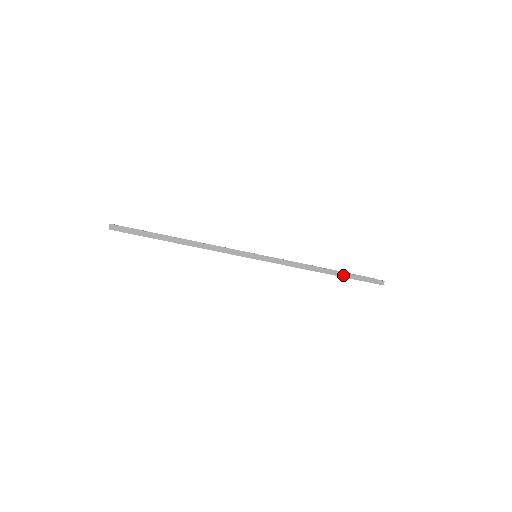
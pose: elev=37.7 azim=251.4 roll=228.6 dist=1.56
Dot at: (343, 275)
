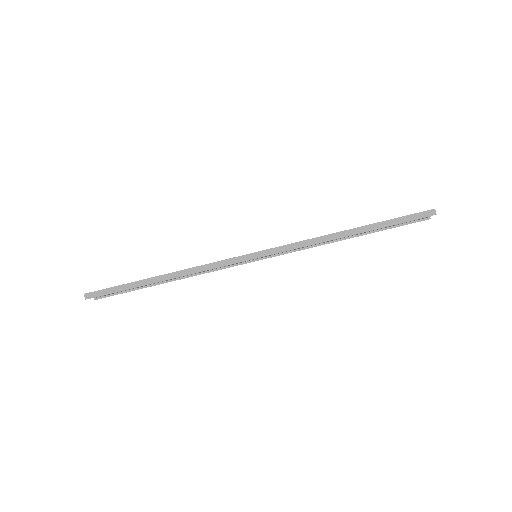
Dot at: (373, 227)
